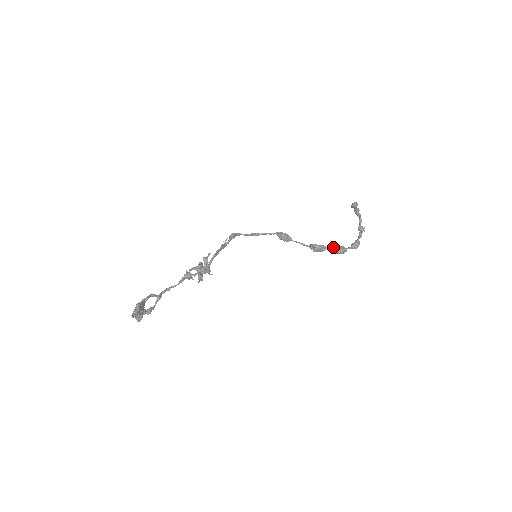
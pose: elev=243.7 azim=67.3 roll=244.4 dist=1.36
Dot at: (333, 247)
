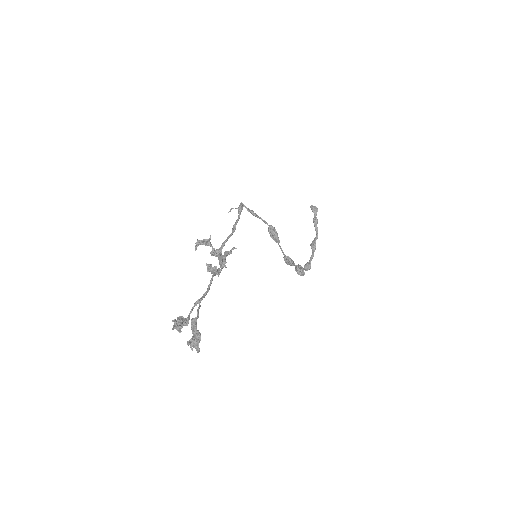
Dot at: (299, 269)
